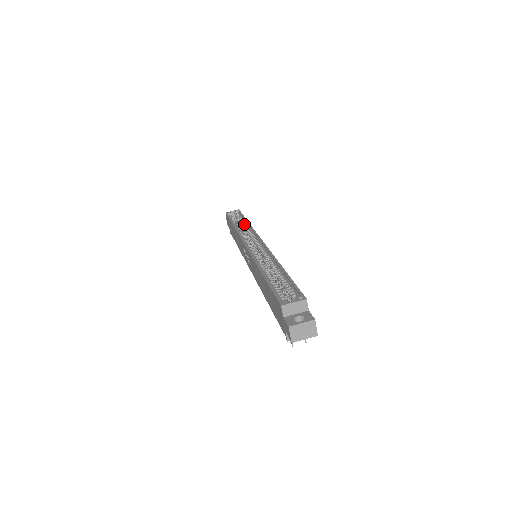
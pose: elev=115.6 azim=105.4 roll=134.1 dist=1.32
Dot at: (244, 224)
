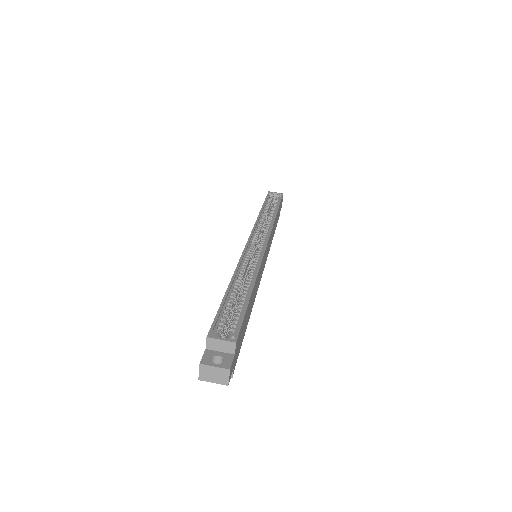
Dot at: (272, 214)
